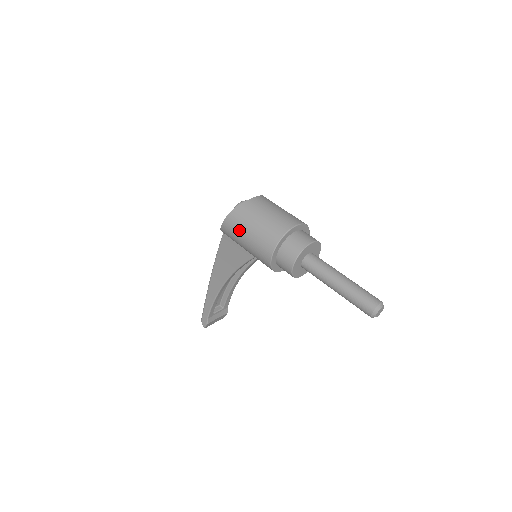
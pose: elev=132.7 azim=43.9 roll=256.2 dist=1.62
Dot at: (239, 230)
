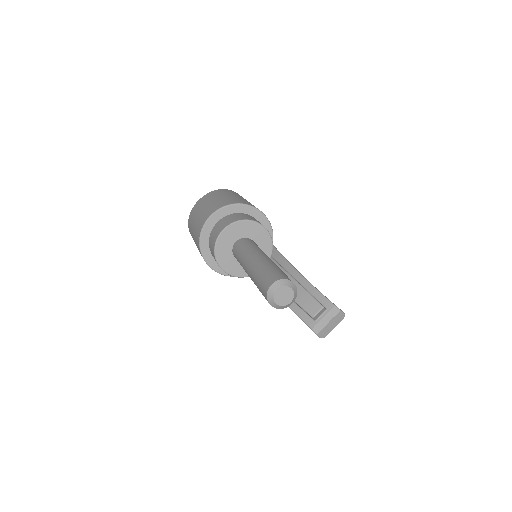
Dot at: occluded
